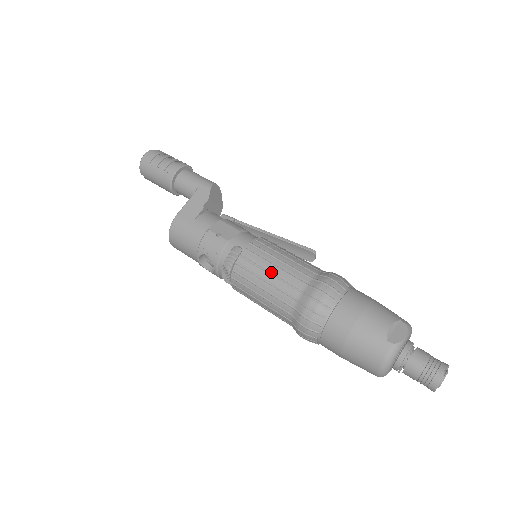
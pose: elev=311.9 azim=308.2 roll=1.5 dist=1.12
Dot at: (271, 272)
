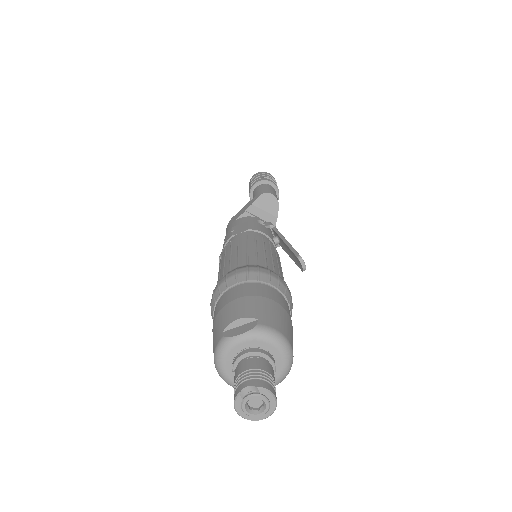
Dot at: (225, 260)
